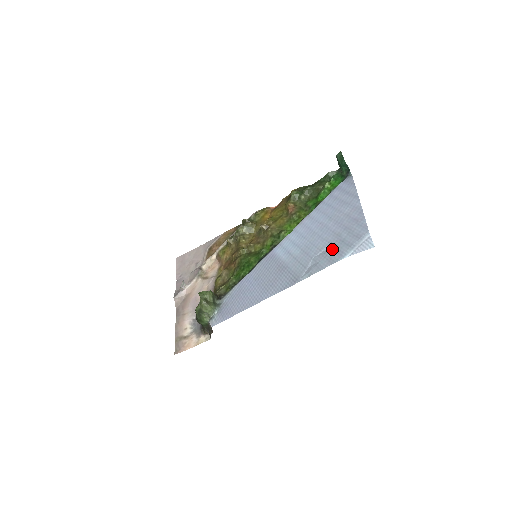
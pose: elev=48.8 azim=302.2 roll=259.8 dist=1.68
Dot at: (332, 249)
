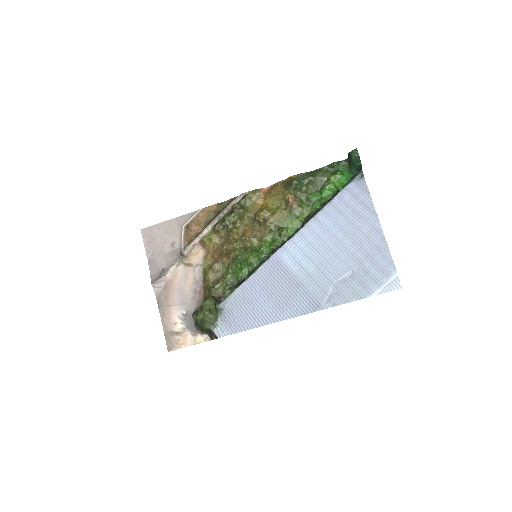
Dot at: (355, 279)
